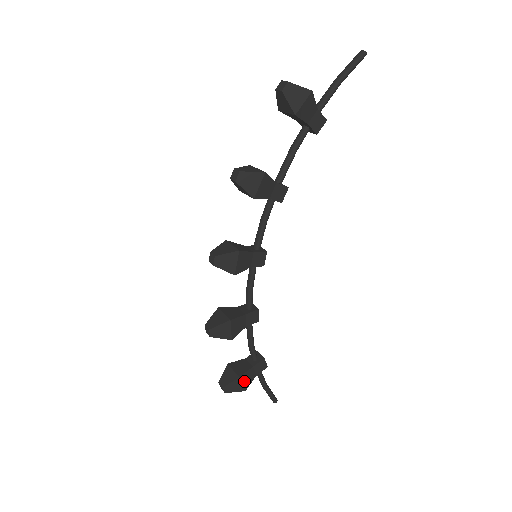
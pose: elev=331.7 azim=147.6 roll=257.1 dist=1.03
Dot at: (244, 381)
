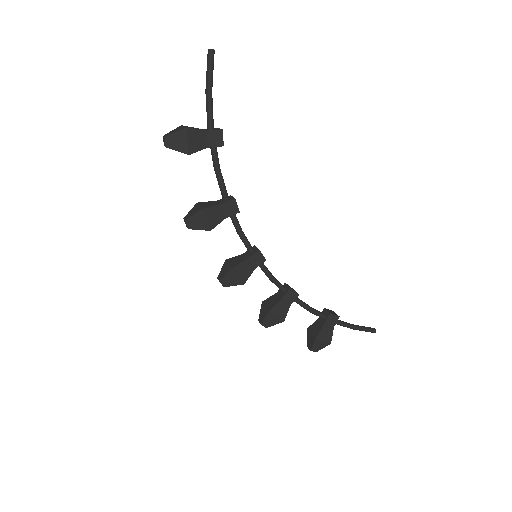
Dot at: (323, 338)
